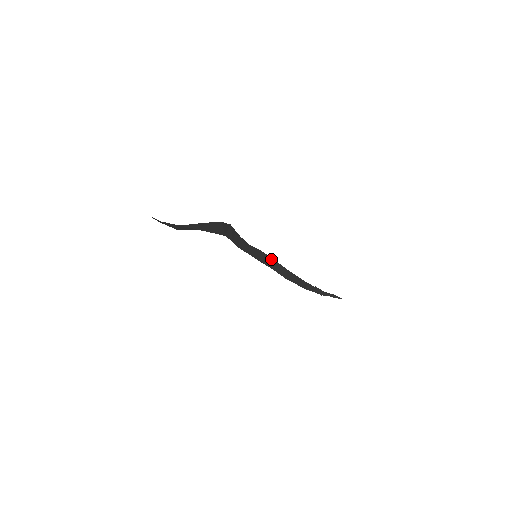
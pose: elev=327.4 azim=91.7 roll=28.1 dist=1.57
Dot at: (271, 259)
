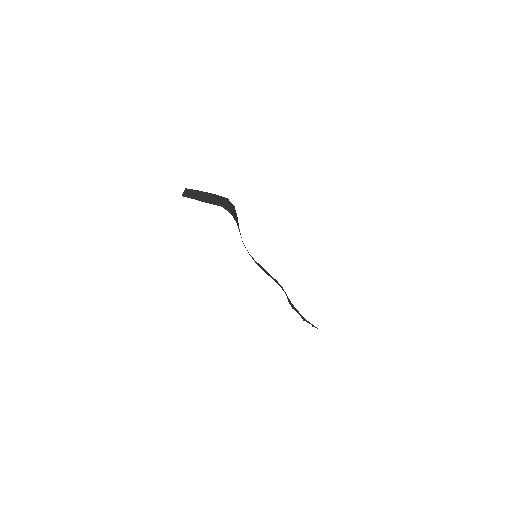
Dot at: (264, 269)
